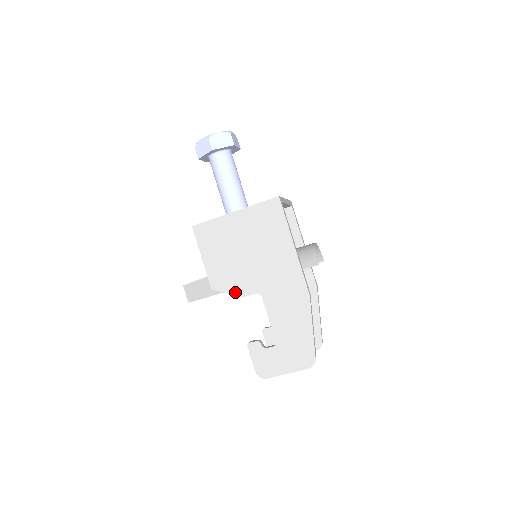
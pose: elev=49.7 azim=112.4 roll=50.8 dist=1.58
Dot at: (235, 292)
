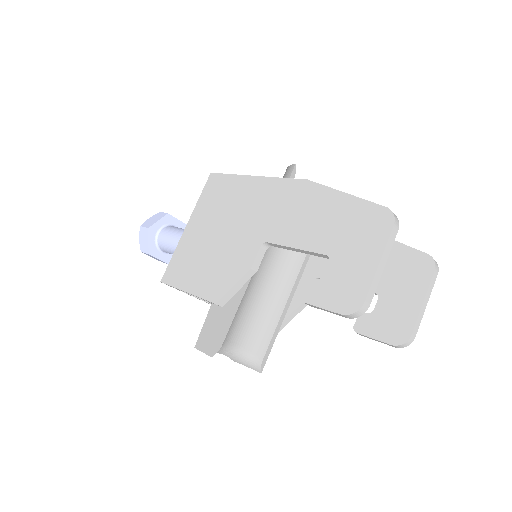
Dot at: (240, 274)
